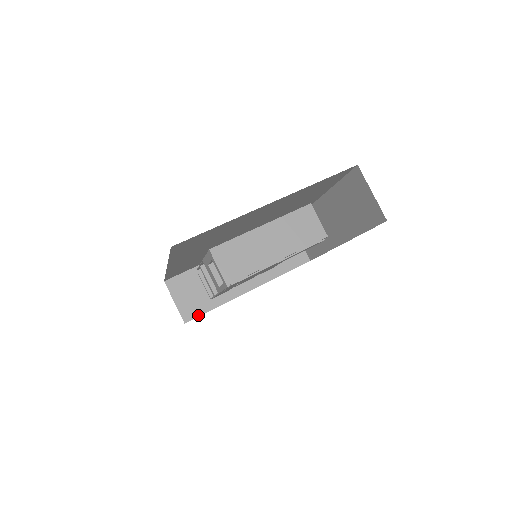
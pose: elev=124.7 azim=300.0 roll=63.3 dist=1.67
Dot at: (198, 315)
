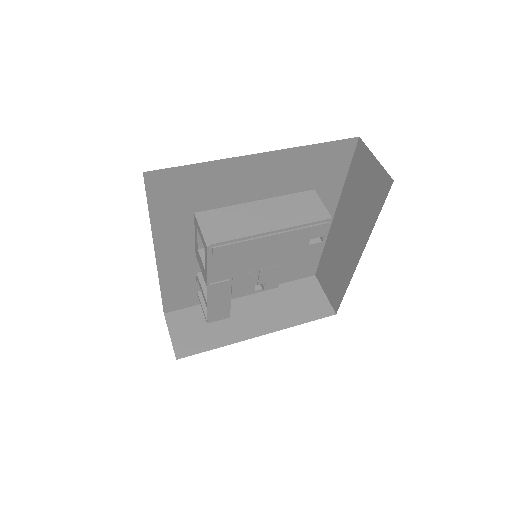
Dot at: (194, 353)
